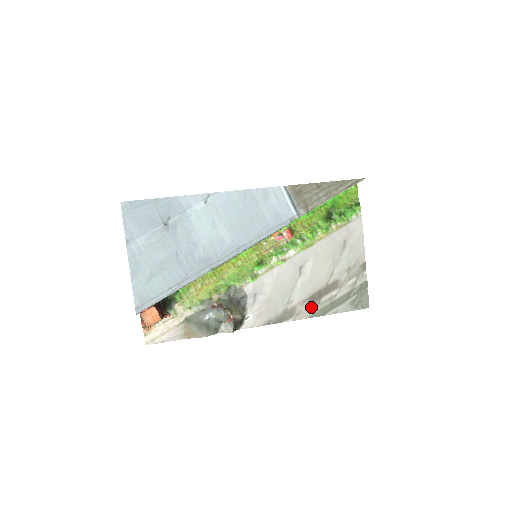
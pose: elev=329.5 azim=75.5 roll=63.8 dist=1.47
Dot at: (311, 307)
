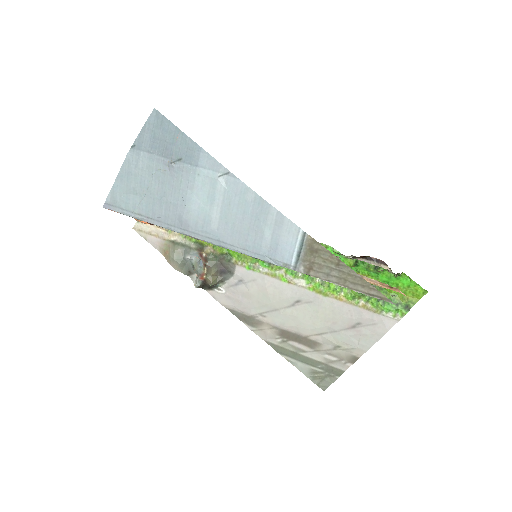
Dot at: (276, 337)
